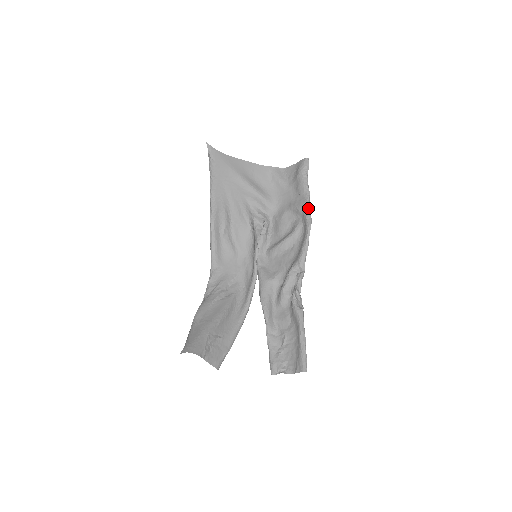
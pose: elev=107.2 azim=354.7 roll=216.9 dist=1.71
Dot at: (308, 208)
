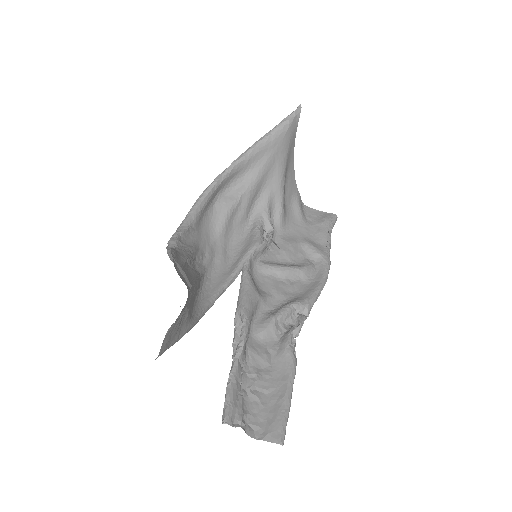
Dot at: (329, 258)
